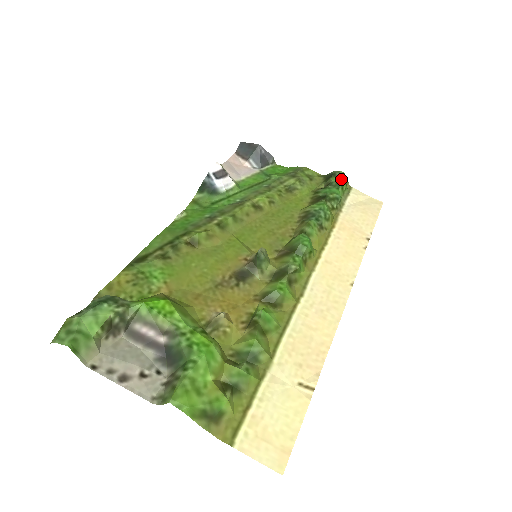
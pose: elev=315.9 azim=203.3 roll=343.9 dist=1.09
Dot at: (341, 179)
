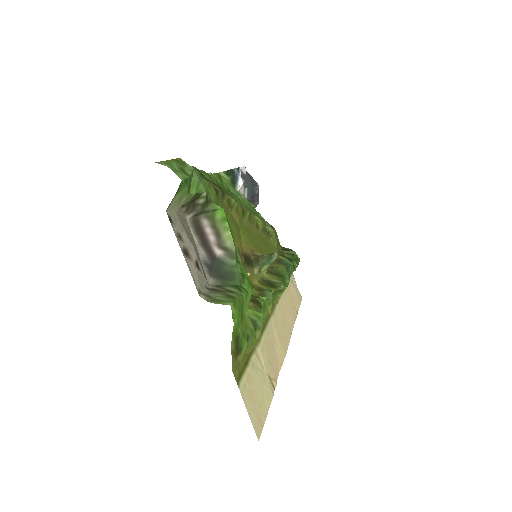
Dot at: occluded
